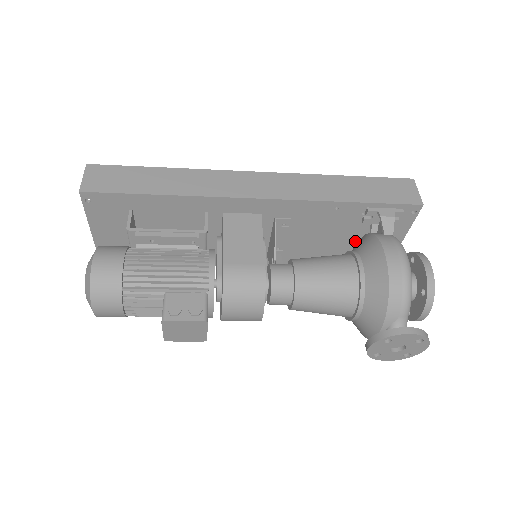
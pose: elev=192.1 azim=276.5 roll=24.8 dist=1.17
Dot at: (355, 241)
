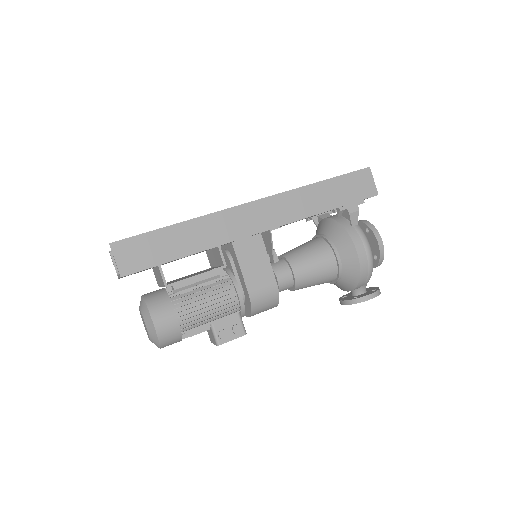
Dot at: occluded
